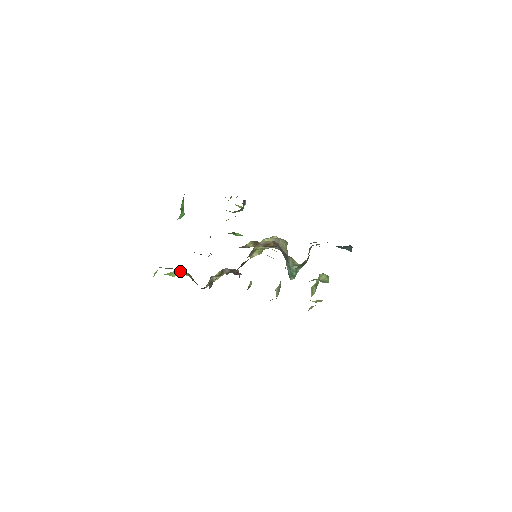
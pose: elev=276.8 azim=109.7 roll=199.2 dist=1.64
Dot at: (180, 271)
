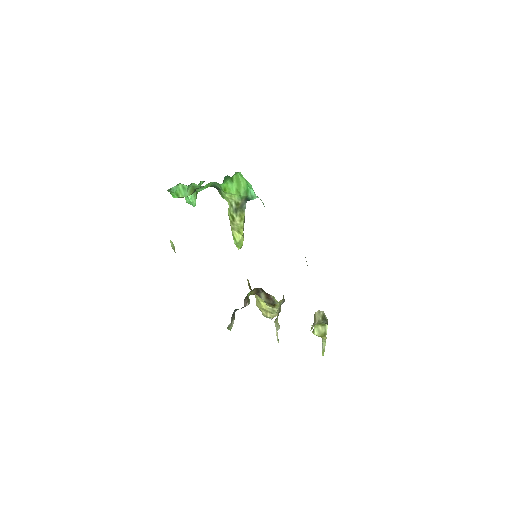
Dot at: occluded
